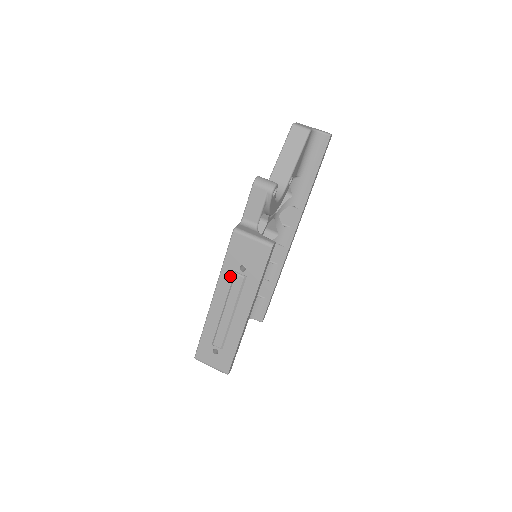
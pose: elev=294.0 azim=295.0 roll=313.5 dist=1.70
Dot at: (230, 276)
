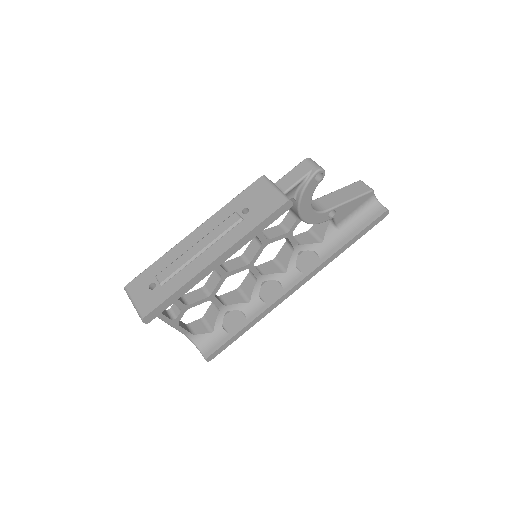
Dot at: (228, 214)
